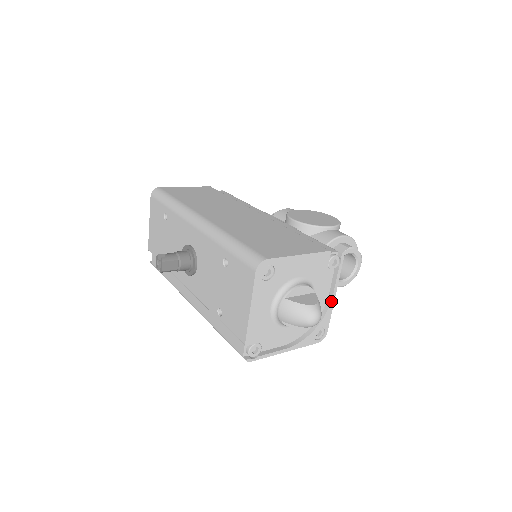
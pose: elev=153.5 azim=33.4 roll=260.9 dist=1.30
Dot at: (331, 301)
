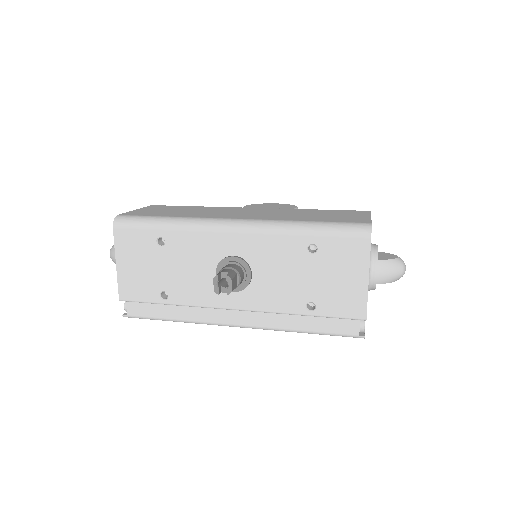
Dot at: occluded
